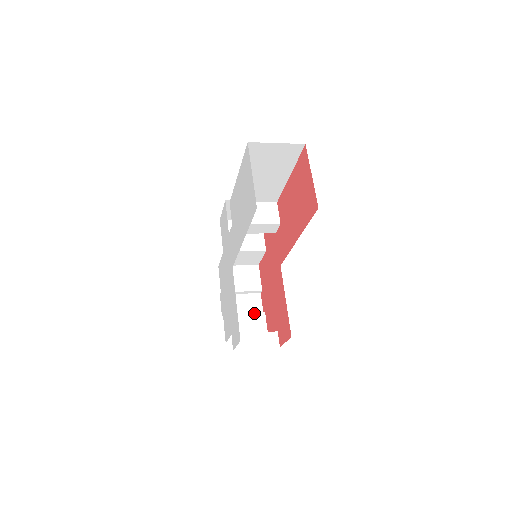
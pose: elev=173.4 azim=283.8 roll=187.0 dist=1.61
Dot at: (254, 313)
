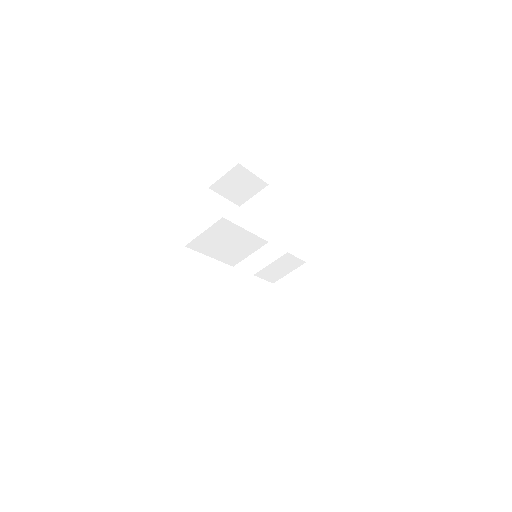
Dot at: occluded
